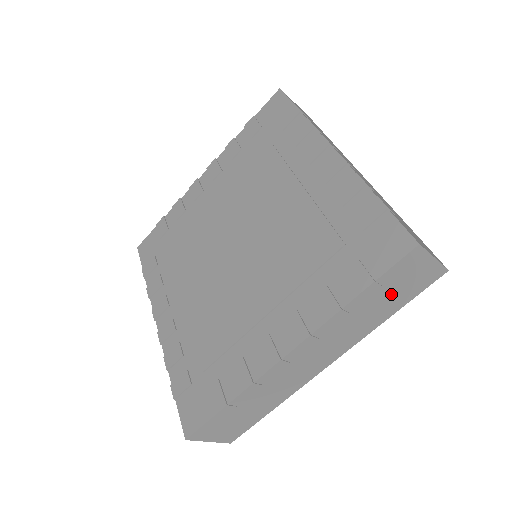
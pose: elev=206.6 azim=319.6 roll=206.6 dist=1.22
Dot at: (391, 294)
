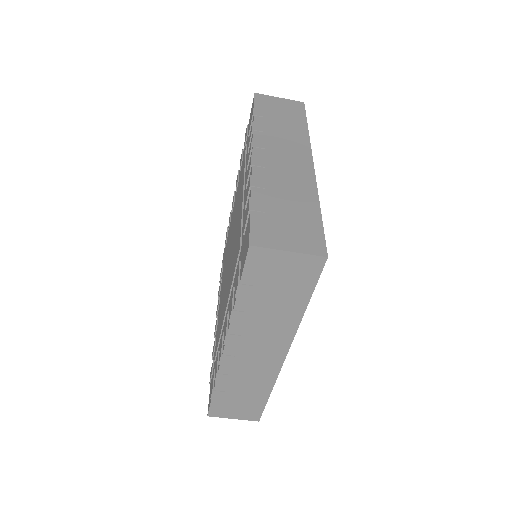
Dot at: (281, 115)
